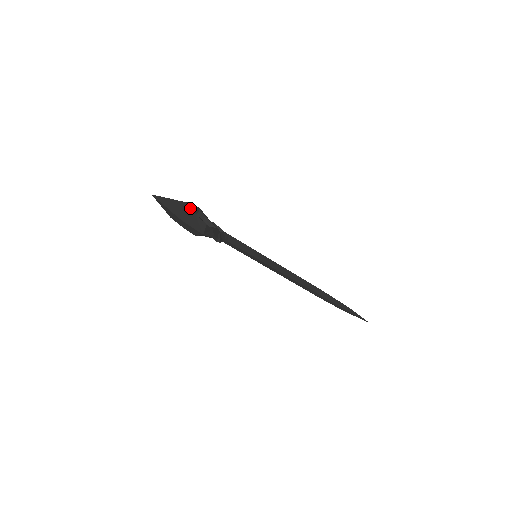
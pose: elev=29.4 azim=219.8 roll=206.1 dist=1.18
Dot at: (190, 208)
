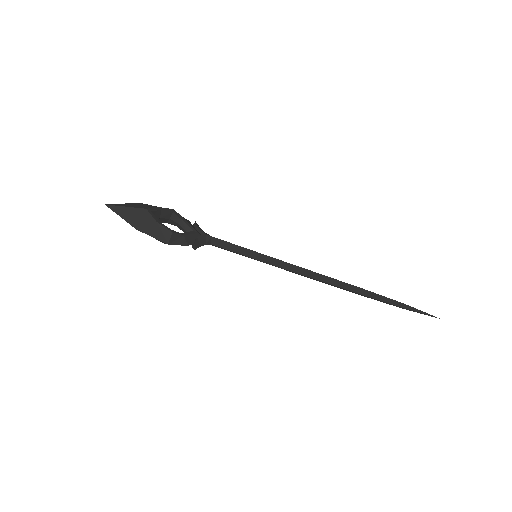
Dot at: (151, 215)
